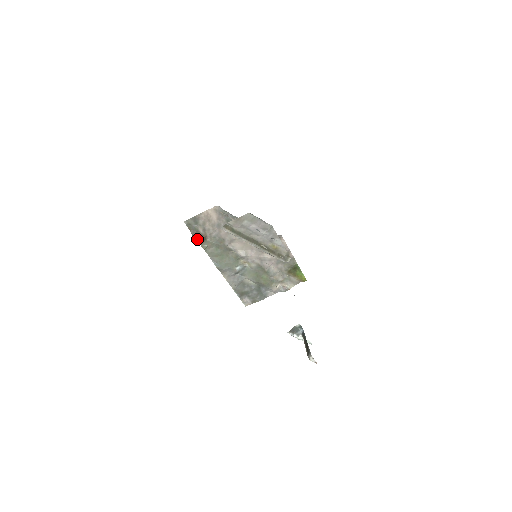
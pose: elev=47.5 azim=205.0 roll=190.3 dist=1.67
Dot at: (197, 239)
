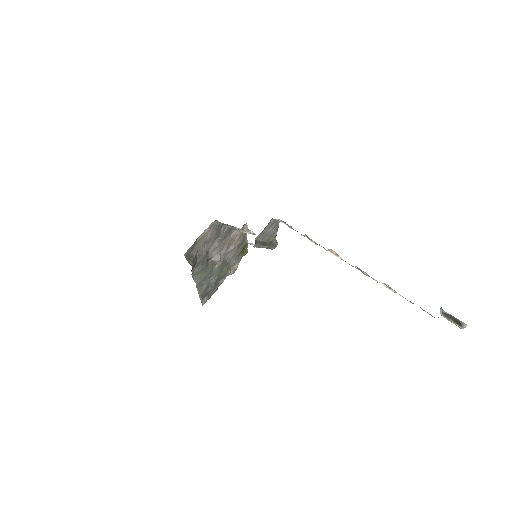
Dot at: occluded
